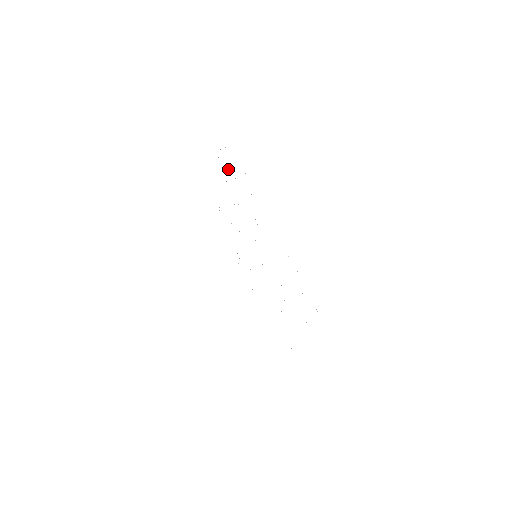
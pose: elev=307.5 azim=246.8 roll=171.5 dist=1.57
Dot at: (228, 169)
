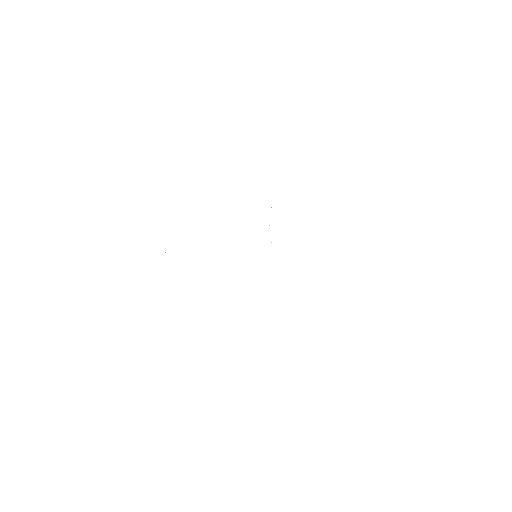
Dot at: occluded
